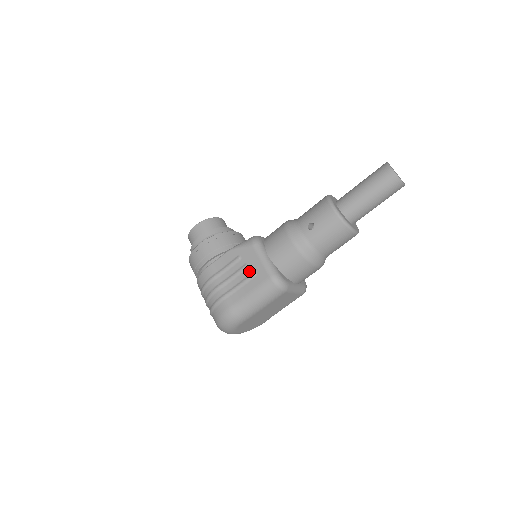
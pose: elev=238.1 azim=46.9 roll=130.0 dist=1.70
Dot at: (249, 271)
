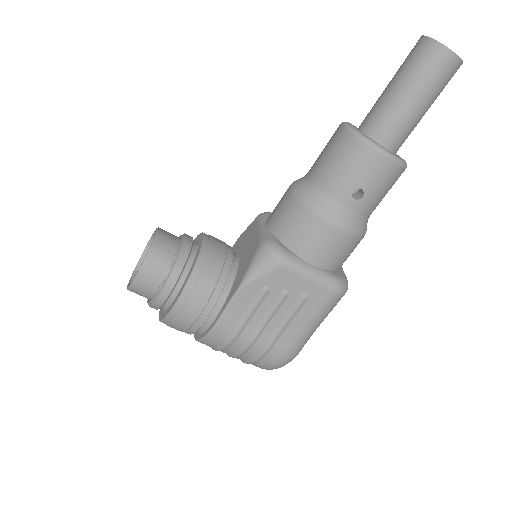
Dot at: (293, 298)
